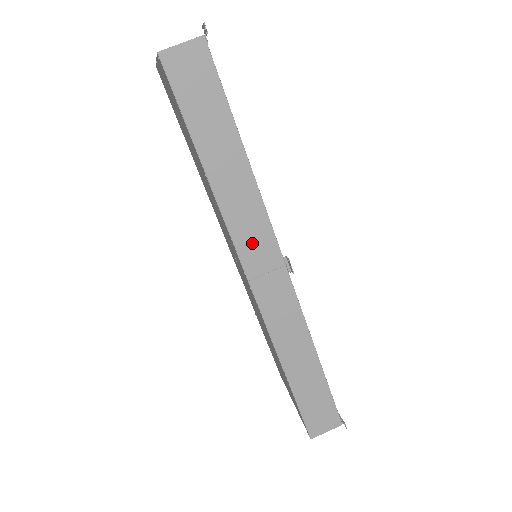
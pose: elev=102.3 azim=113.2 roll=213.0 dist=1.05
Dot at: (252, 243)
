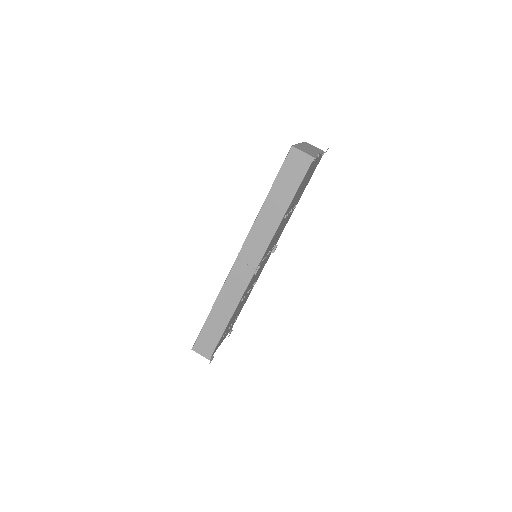
Dot at: (253, 246)
